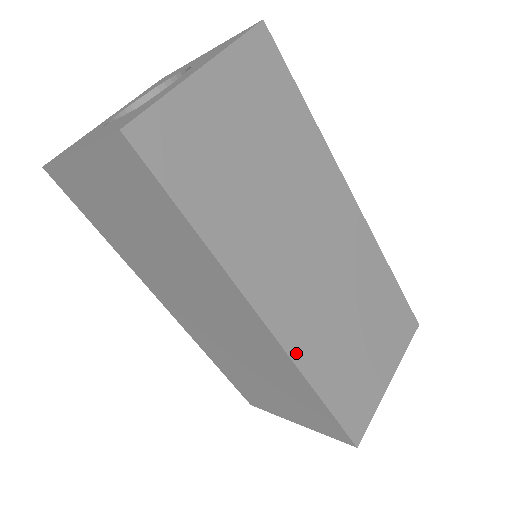
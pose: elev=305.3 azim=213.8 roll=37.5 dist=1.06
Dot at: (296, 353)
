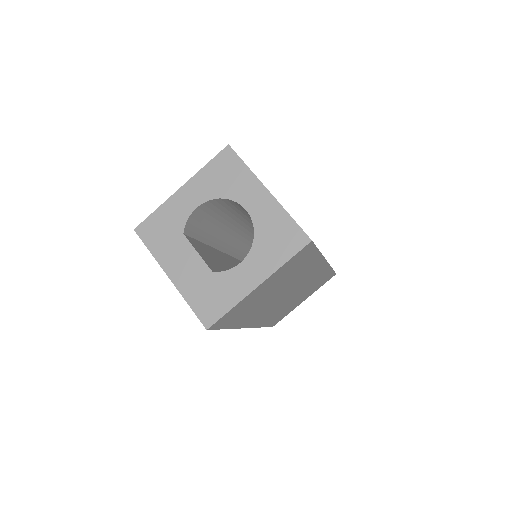
Dot at: (258, 325)
